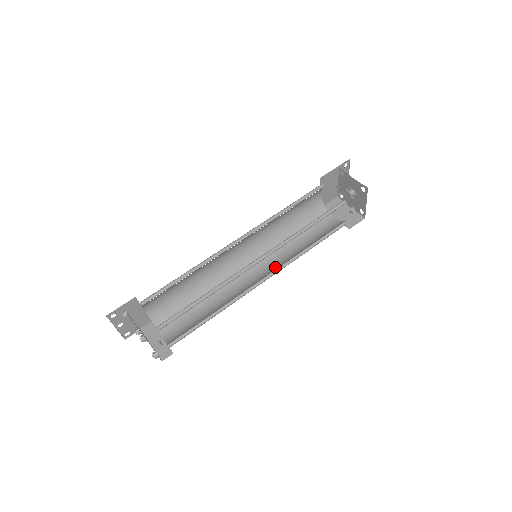
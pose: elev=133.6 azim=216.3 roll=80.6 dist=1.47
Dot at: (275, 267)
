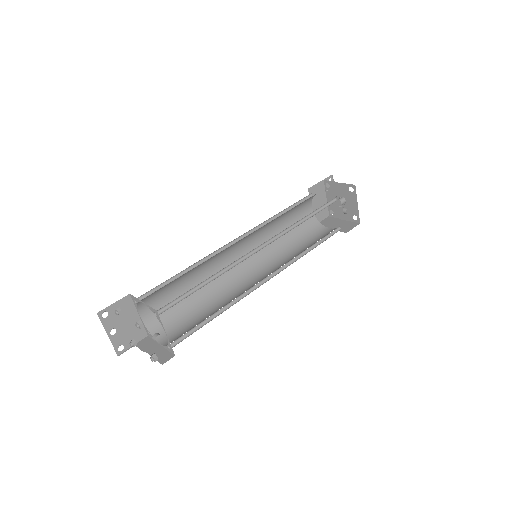
Dot at: (278, 268)
